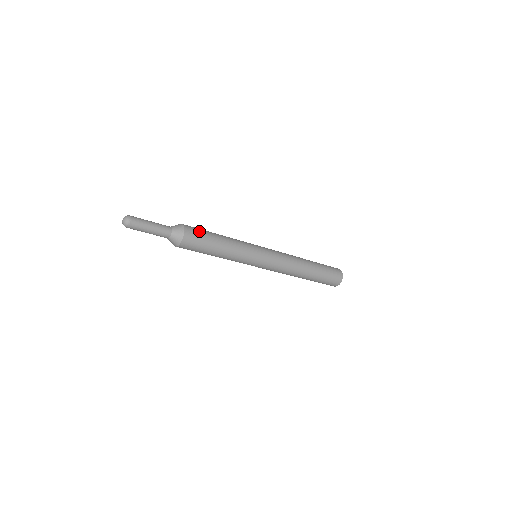
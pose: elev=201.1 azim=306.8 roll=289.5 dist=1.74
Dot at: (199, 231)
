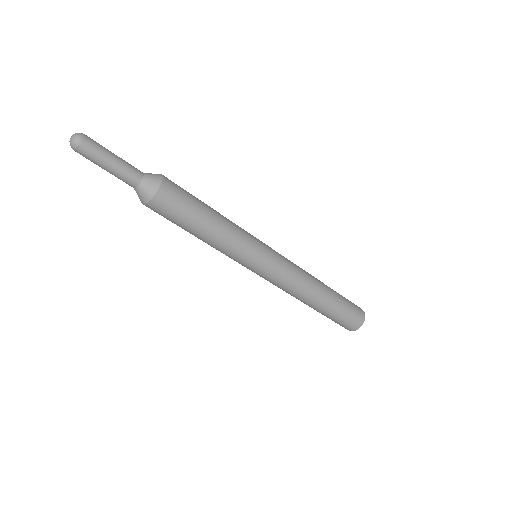
Dot at: (183, 189)
